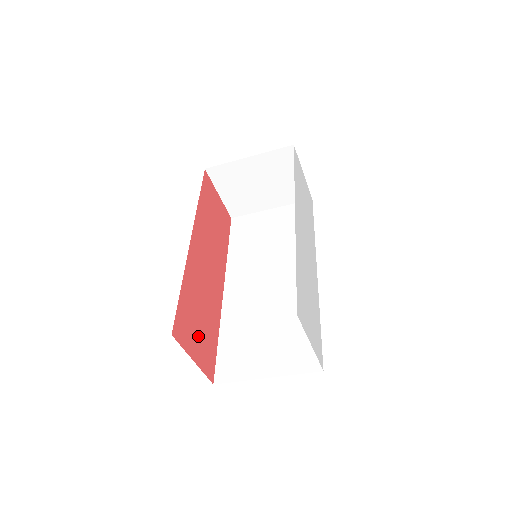
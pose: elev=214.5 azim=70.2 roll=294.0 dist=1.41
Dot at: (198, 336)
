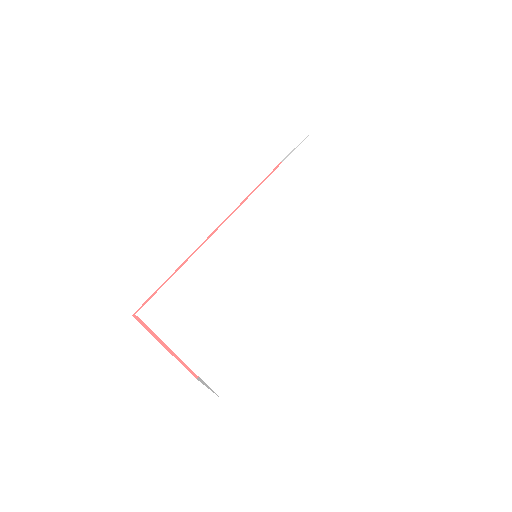
Dot at: occluded
